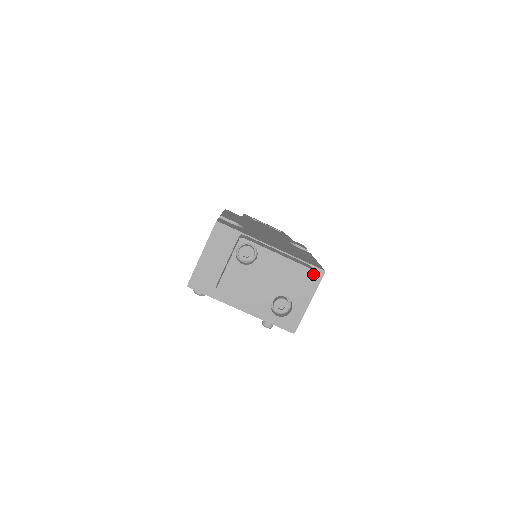
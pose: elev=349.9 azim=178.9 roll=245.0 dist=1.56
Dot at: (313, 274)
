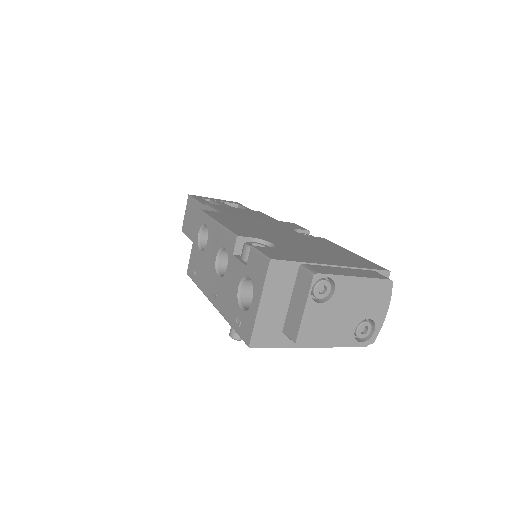
Dot at: (392, 284)
